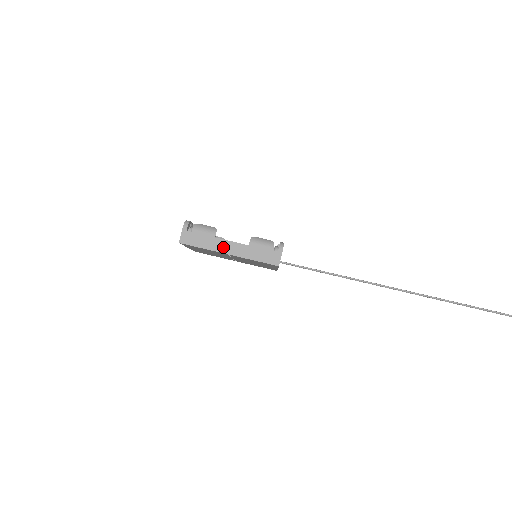
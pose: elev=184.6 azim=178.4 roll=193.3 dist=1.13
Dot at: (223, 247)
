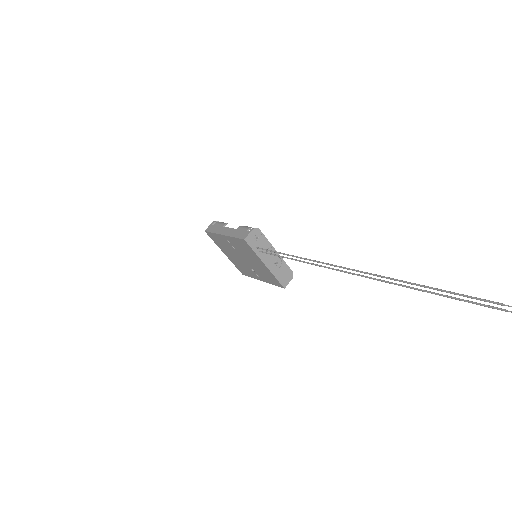
Dot at: (223, 231)
